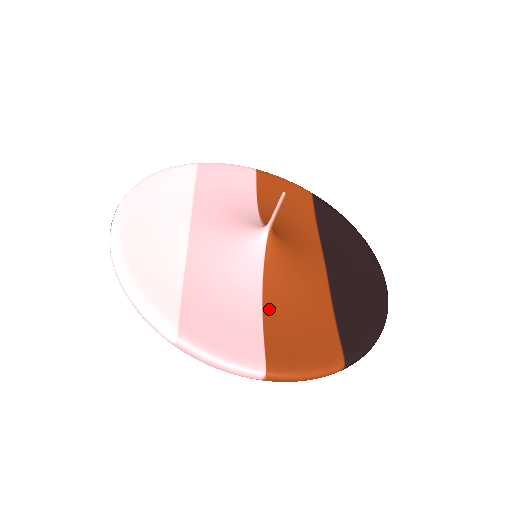
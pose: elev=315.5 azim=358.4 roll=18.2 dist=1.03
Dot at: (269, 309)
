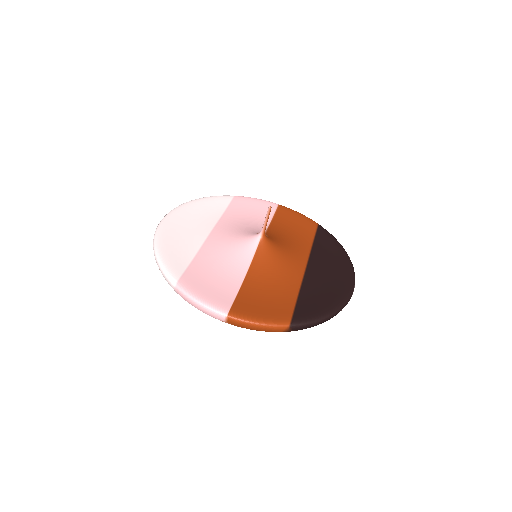
Dot at: (248, 283)
